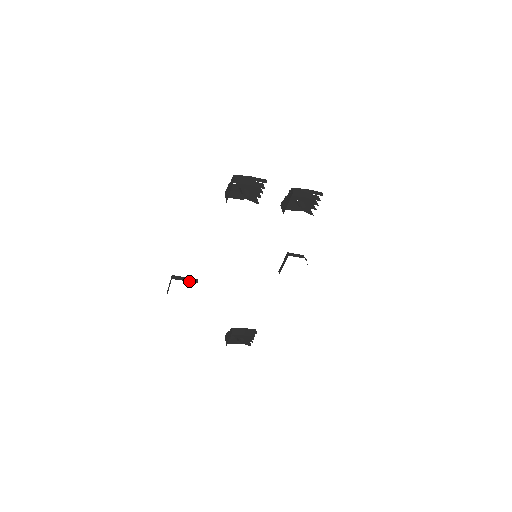
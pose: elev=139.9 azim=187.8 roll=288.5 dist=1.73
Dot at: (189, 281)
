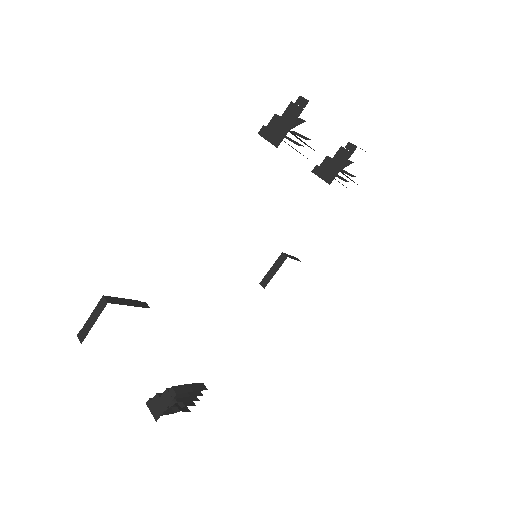
Dot at: (136, 306)
